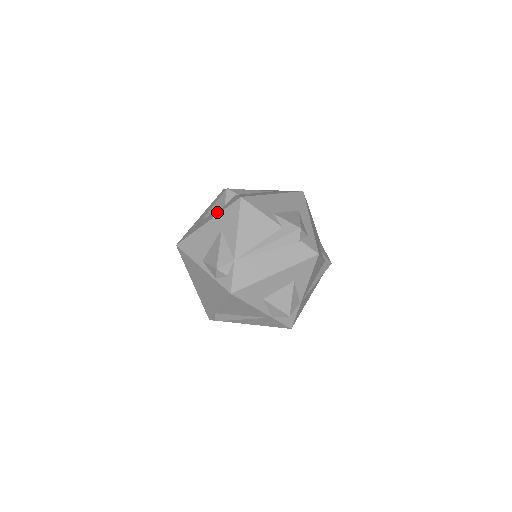
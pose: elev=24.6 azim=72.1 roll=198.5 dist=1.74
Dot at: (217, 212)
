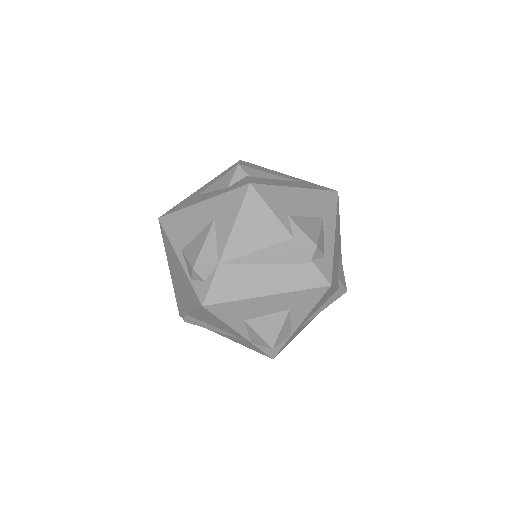
Dot at: (217, 192)
